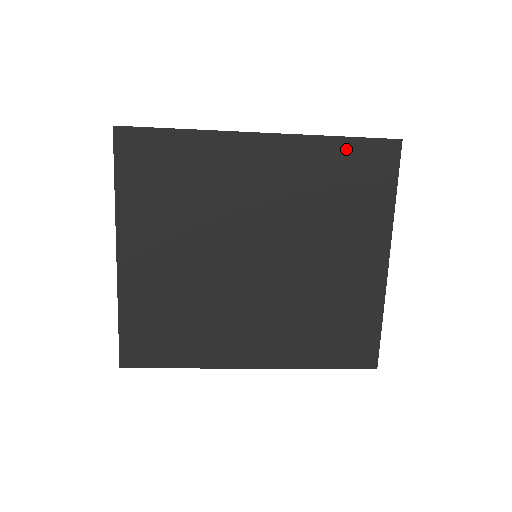
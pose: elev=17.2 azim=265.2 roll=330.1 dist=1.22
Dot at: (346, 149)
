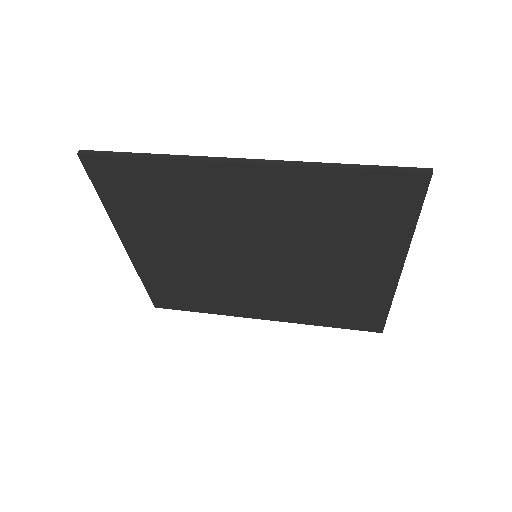
Dot at: (352, 180)
